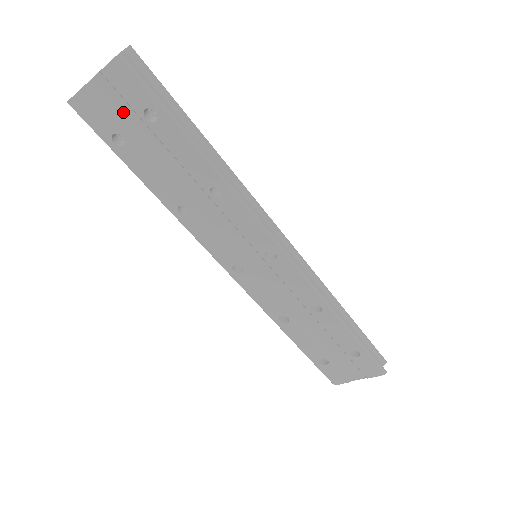
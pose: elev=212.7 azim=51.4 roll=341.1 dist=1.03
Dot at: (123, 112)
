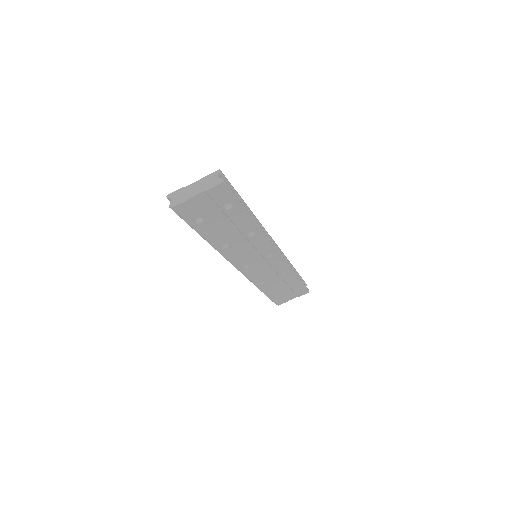
Dot at: (209, 207)
